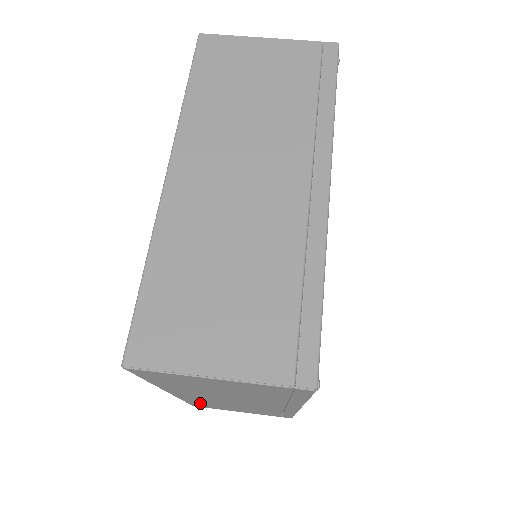
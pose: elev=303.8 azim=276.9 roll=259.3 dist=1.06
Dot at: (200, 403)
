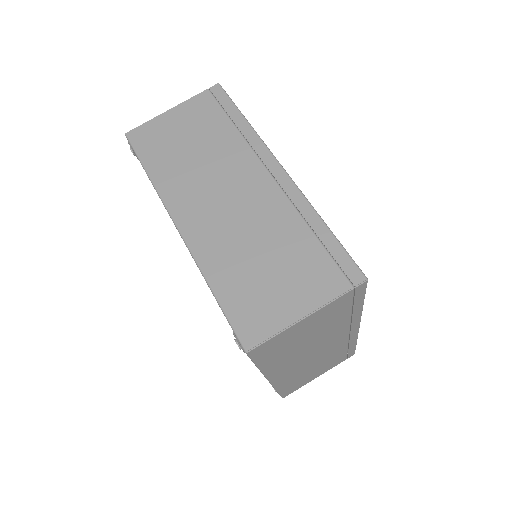
Dot at: (289, 385)
